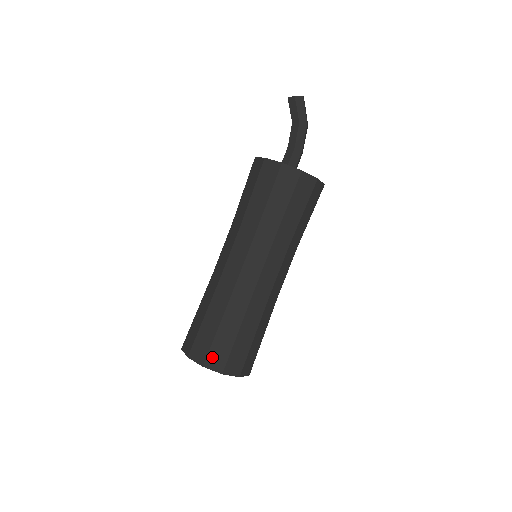
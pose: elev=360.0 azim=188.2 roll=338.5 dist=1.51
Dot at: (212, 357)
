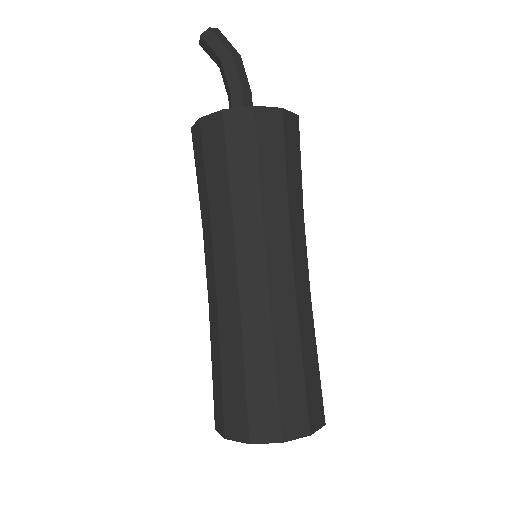
Dot at: (230, 421)
